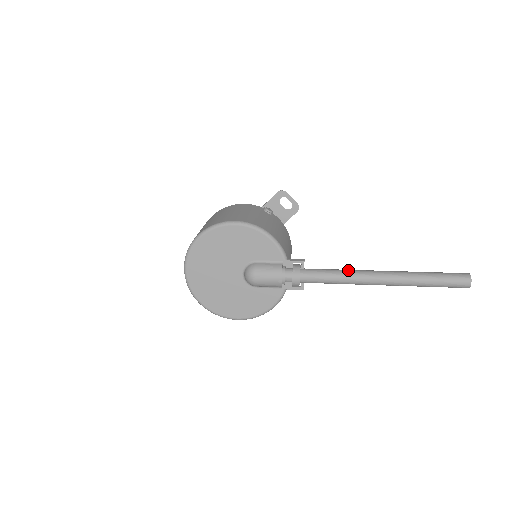
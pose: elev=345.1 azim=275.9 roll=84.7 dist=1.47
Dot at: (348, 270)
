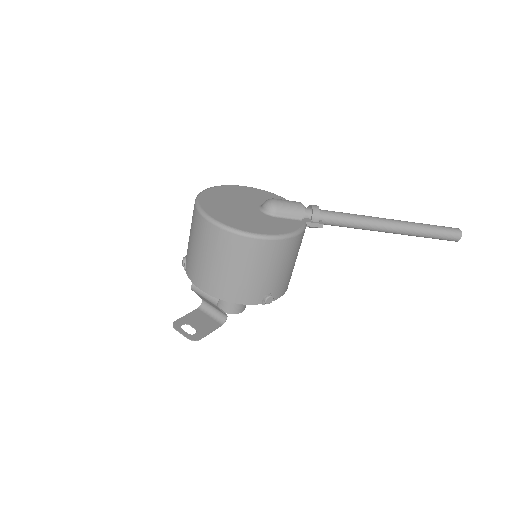
Dot at: occluded
